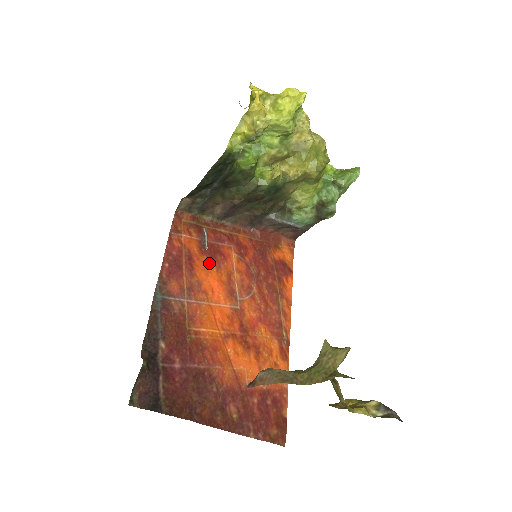
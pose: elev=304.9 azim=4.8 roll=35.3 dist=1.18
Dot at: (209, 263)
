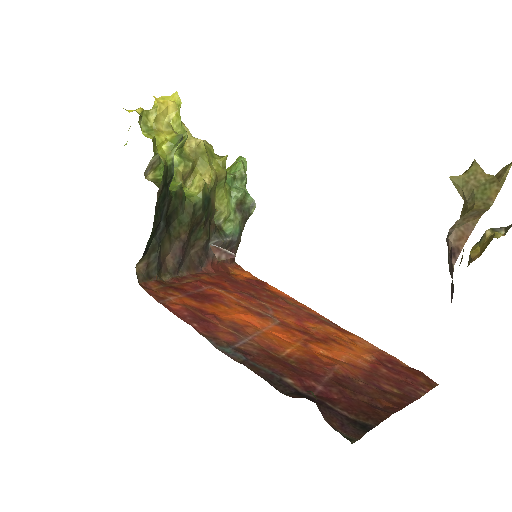
Dot at: (216, 306)
